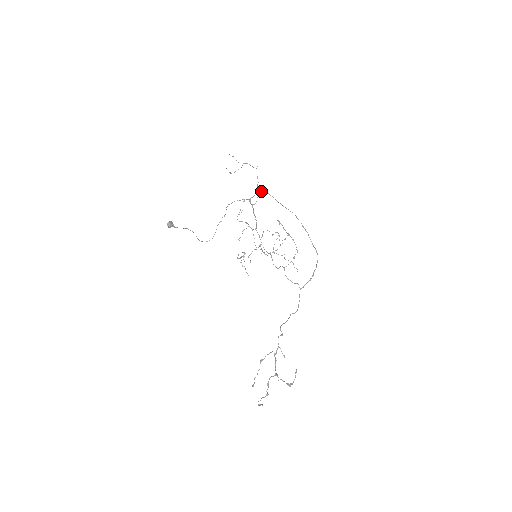
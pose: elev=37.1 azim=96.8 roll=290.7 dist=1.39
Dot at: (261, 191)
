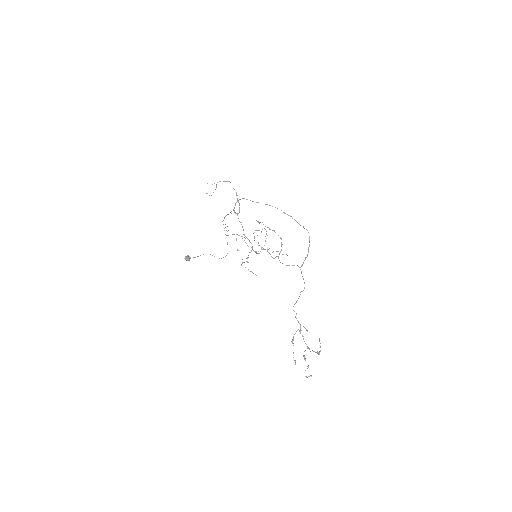
Dot at: (238, 200)
